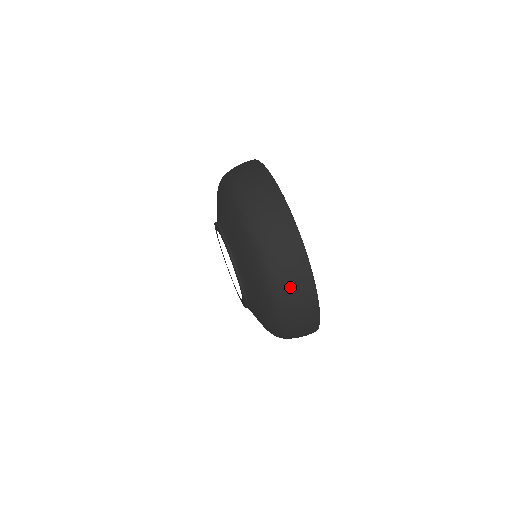
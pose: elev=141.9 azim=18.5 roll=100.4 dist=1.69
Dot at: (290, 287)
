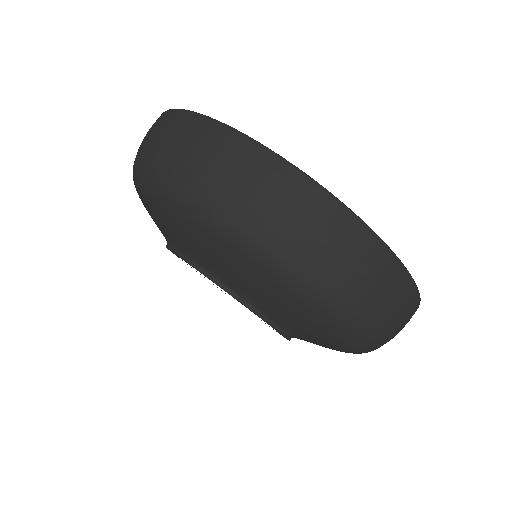
Dot at: (319, 250)
